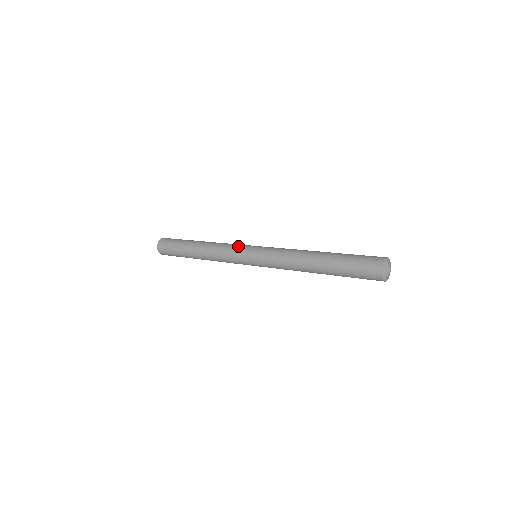
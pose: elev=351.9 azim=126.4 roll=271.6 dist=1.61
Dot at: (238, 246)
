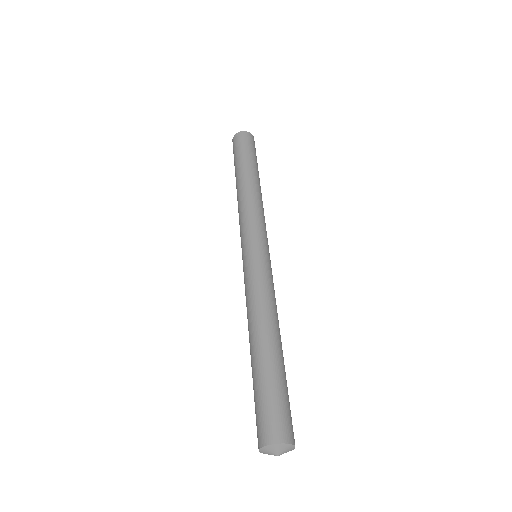
Dot at: (255, 227)
